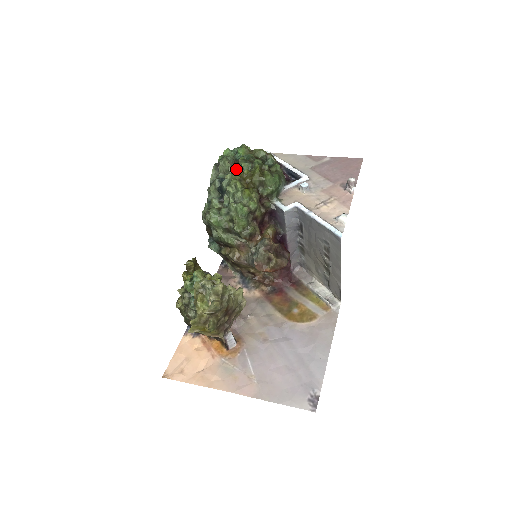
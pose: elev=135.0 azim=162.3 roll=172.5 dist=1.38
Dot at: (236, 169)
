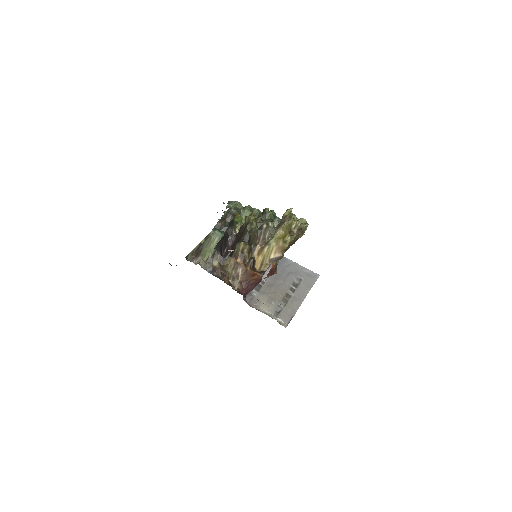
Dot at: occluded
